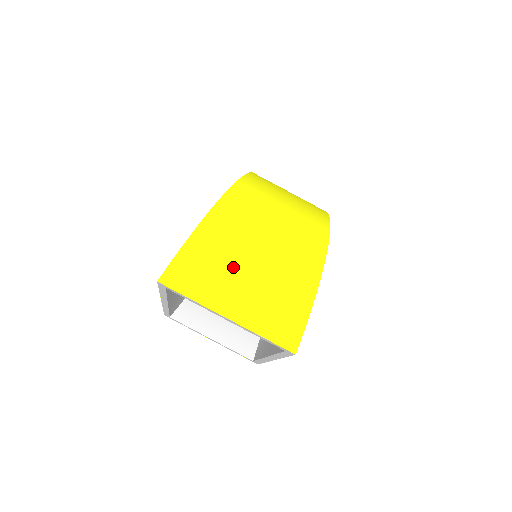
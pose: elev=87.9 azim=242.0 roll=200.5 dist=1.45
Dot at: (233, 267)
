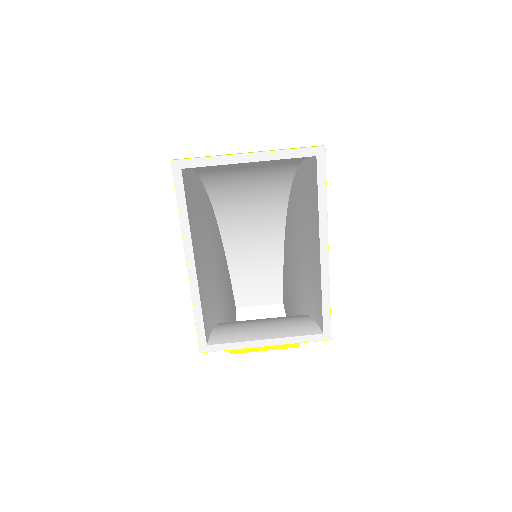
Dot at: occluded
